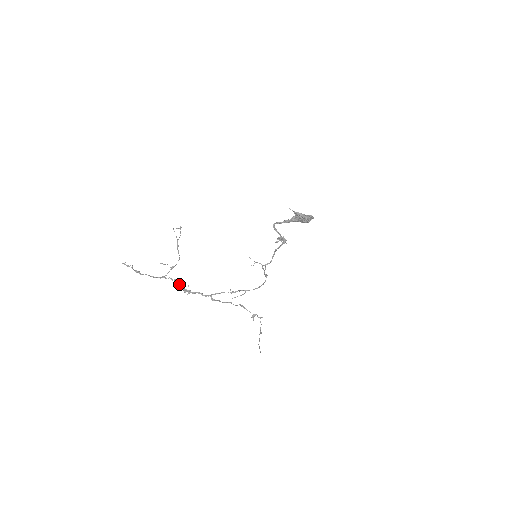
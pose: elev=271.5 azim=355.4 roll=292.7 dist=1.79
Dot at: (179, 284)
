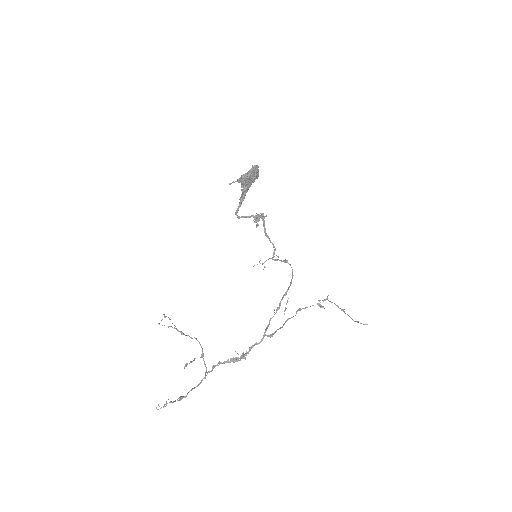
Dot at: (227, 361)
